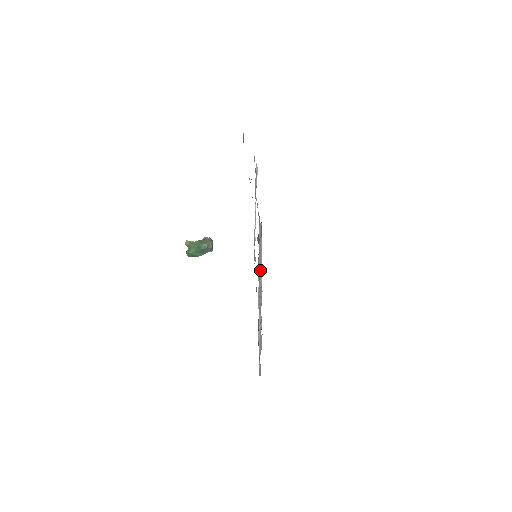
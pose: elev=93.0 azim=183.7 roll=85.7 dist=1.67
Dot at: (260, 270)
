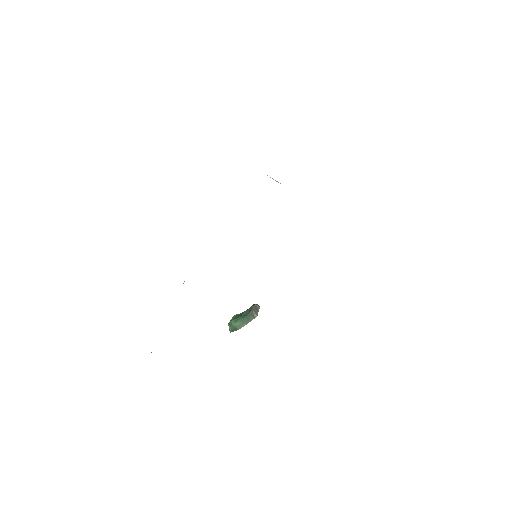
Dot at: occluded
